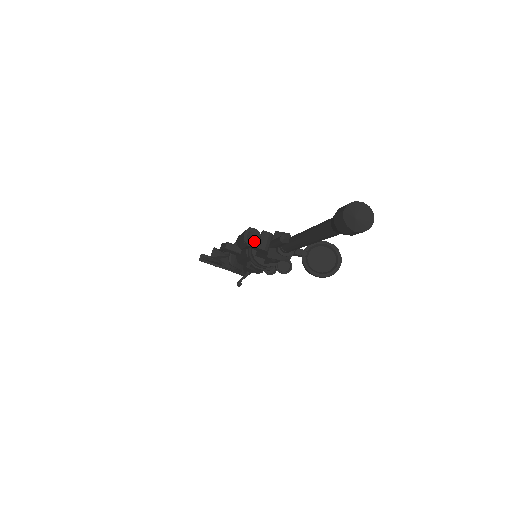
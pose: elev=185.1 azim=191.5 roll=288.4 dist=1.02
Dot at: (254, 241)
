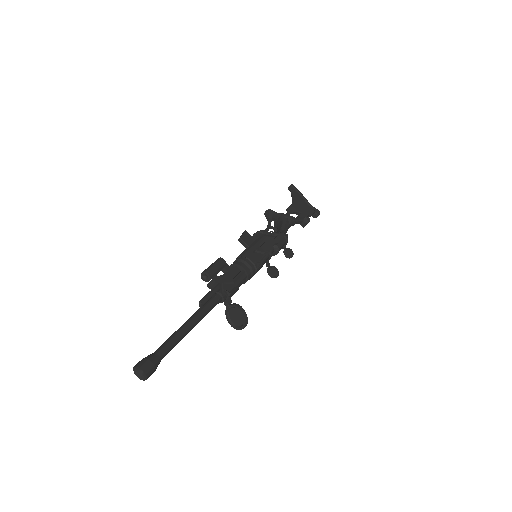
Dot at: (206, 280)
